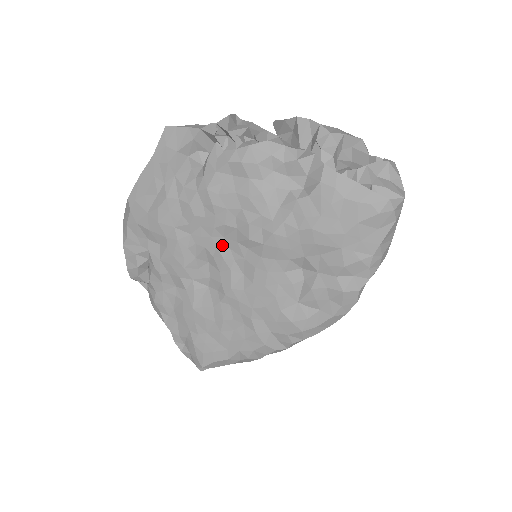
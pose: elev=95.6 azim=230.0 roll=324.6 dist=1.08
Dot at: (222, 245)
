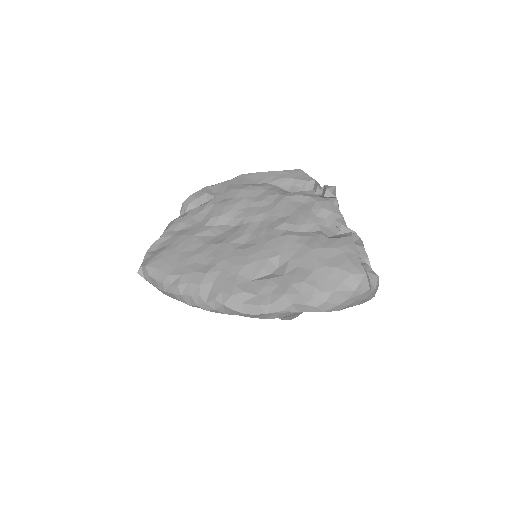
Dot at: (255, 223)
